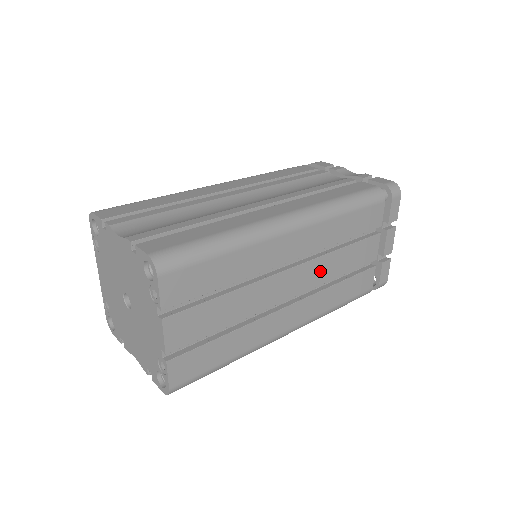
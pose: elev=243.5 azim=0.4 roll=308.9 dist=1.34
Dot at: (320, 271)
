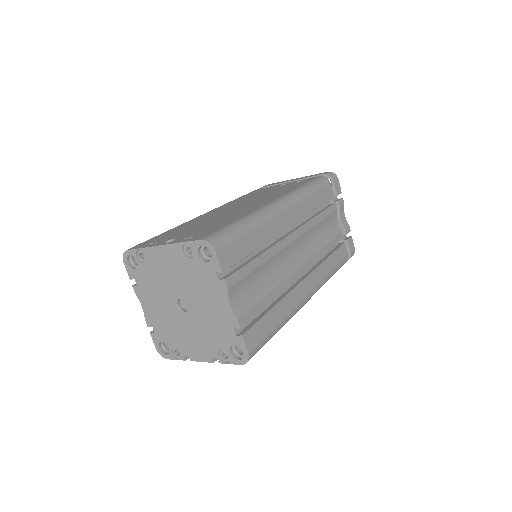
Dot at: occluded
